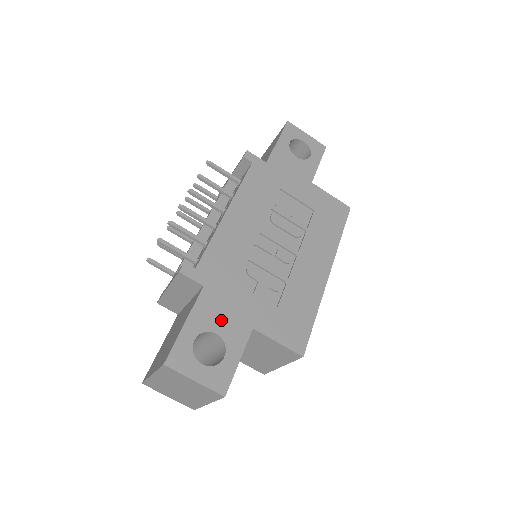
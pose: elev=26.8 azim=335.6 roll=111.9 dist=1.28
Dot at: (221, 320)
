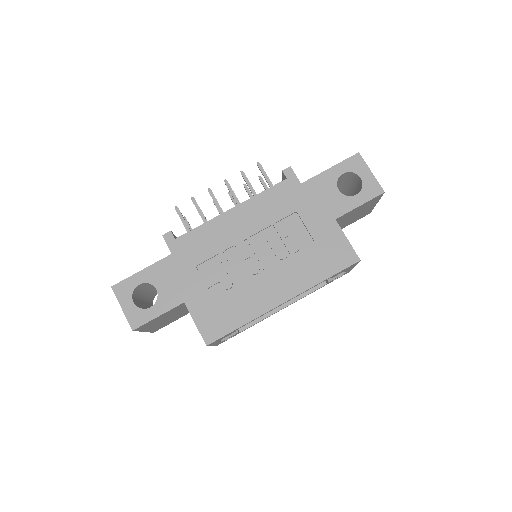
Dot at: (166, 283)
